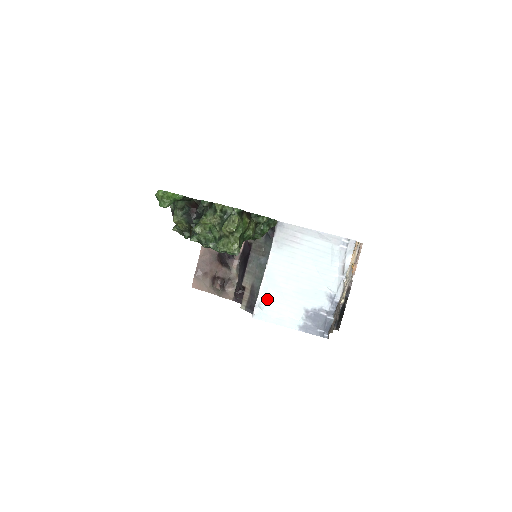
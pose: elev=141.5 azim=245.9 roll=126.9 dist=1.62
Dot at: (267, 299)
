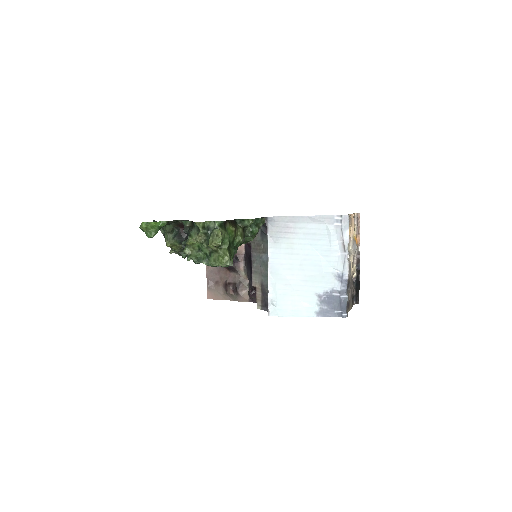
Dot at: (278, 295)
